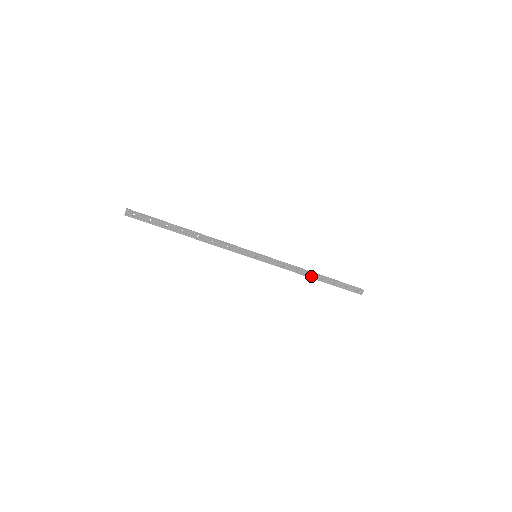
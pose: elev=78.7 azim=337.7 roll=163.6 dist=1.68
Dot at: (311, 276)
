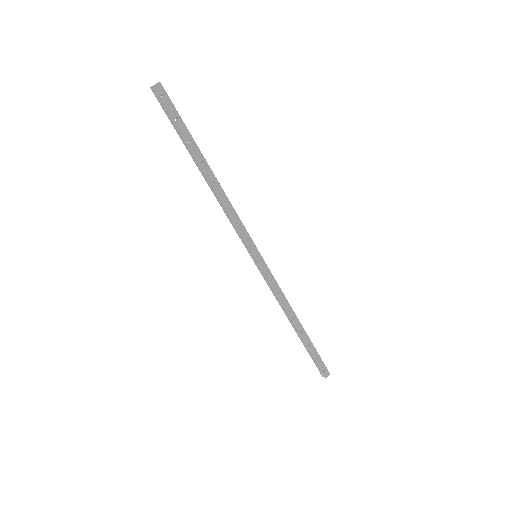
Dot at: (294, 321)
